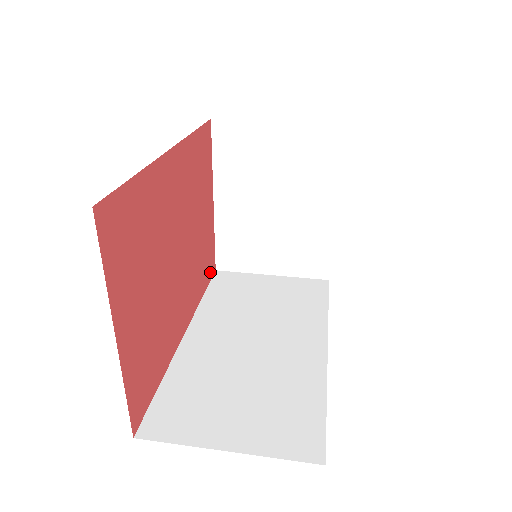
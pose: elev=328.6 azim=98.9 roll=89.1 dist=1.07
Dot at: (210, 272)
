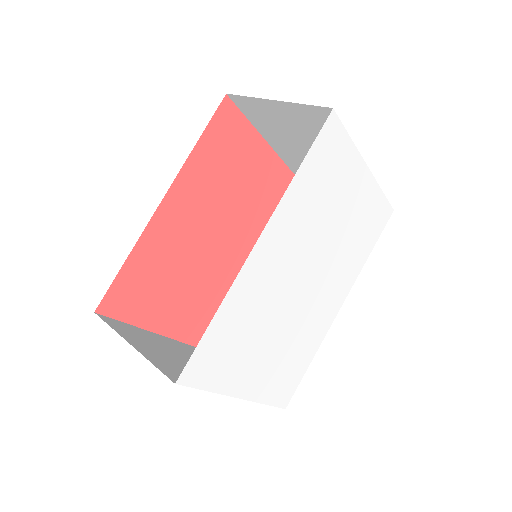
Dot at: occluded
